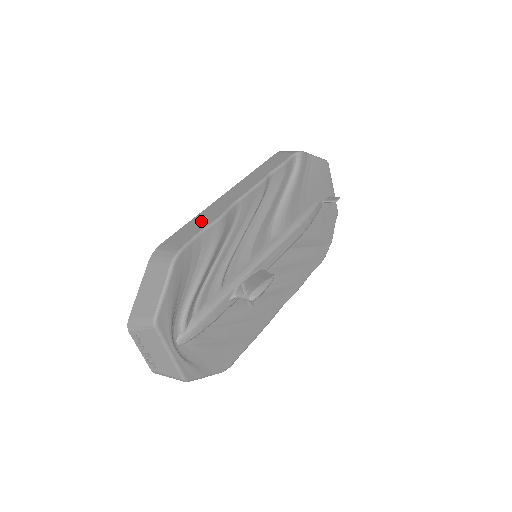
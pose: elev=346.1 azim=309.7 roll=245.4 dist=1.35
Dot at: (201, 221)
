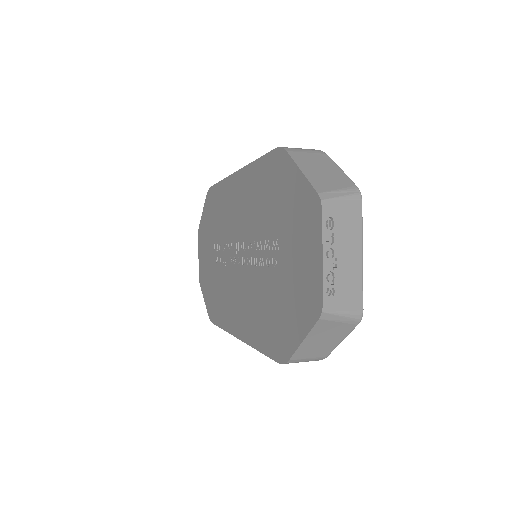
Dot at: occluded
